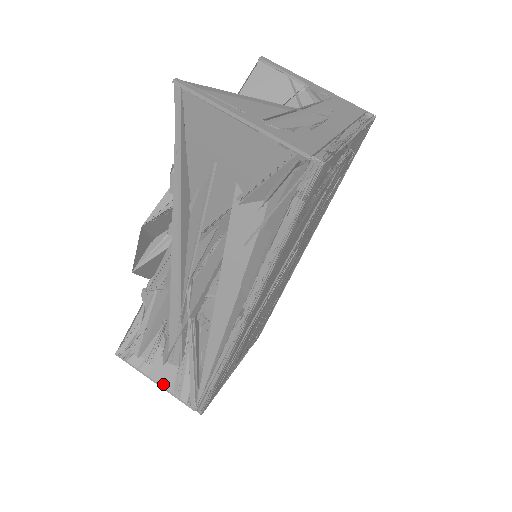
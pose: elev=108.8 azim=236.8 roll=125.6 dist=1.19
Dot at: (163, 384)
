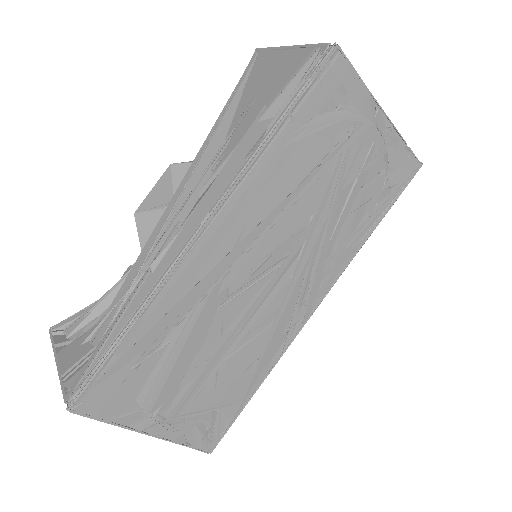
Dot at: (63, 364)
